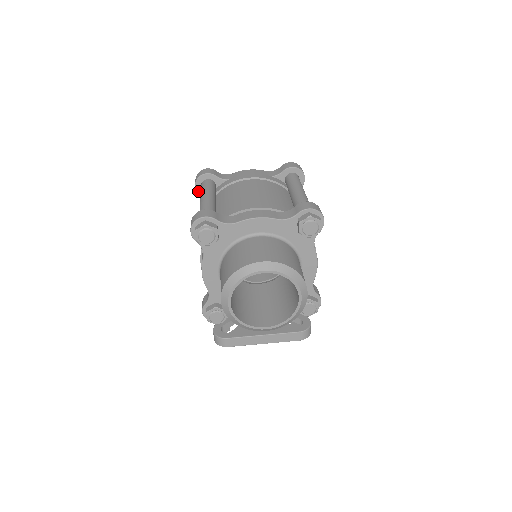
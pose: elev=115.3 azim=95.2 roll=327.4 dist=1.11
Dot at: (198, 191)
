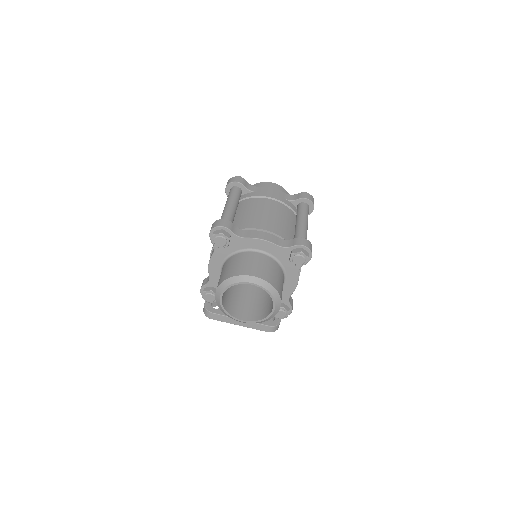
Dot at: (227, 192)
